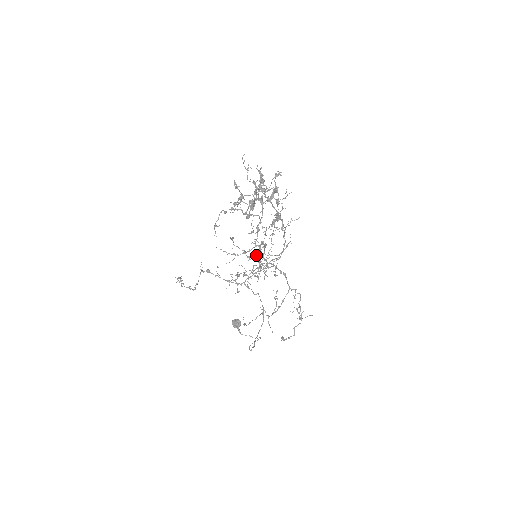
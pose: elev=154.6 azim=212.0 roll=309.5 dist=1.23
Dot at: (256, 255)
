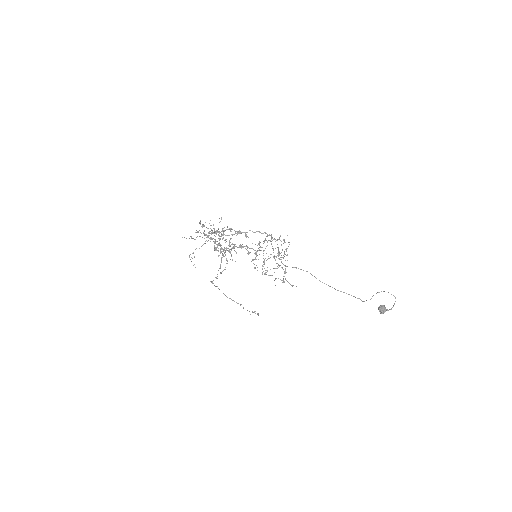
Dot at: (256, 256)
